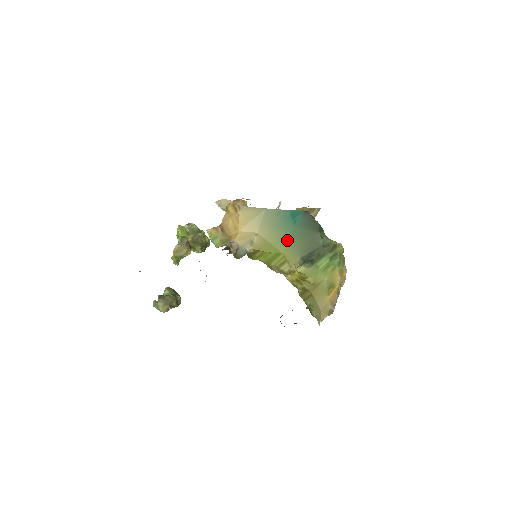
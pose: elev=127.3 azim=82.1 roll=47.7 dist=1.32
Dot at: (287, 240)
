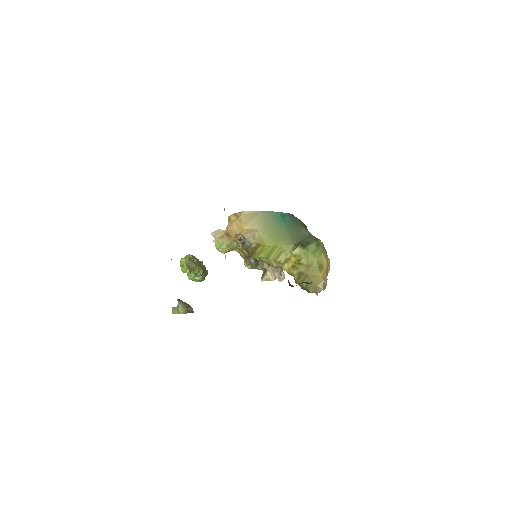
Dot at: (281, 235)
